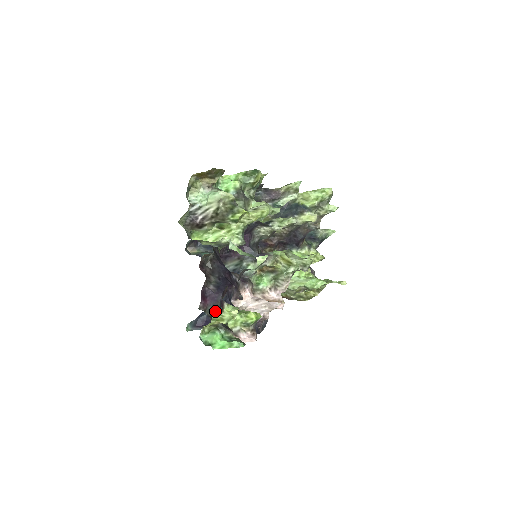
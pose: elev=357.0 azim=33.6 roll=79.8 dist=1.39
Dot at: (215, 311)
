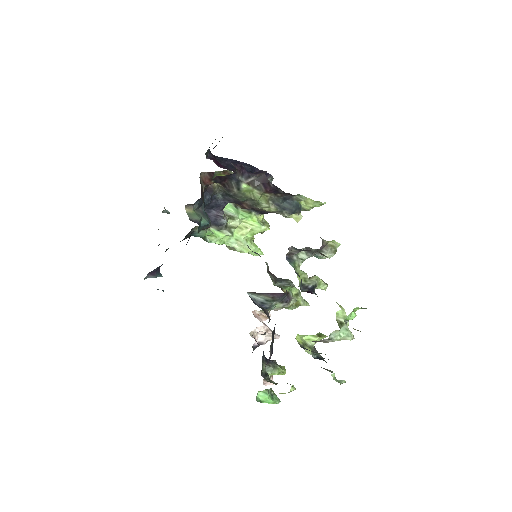
Dot at: (262, 367)
